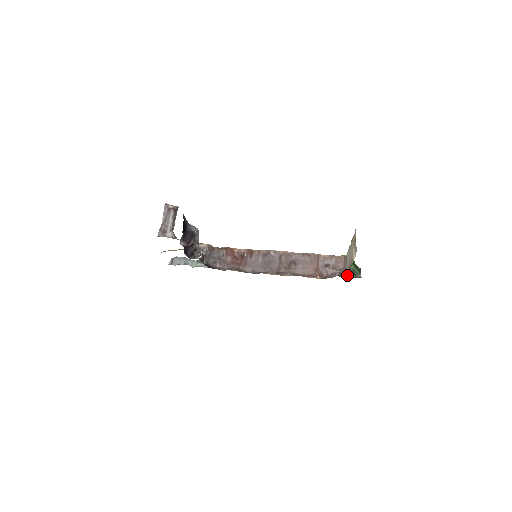
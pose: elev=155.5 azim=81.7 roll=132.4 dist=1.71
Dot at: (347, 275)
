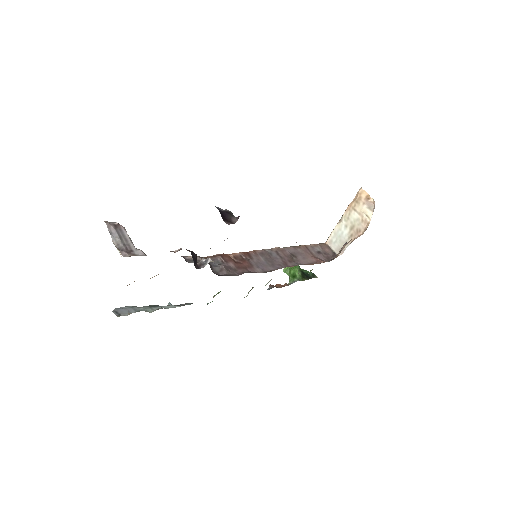
Dot at: (307, 278)
